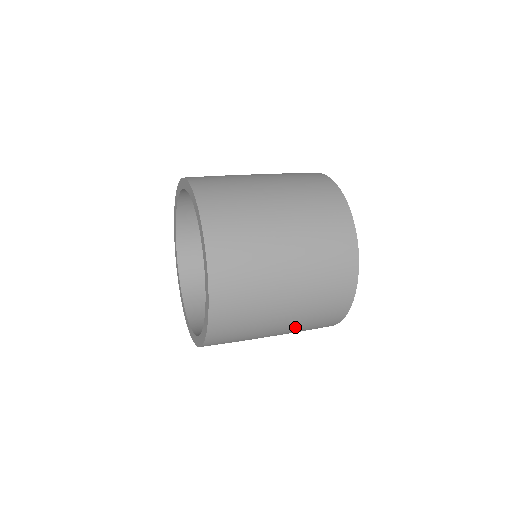
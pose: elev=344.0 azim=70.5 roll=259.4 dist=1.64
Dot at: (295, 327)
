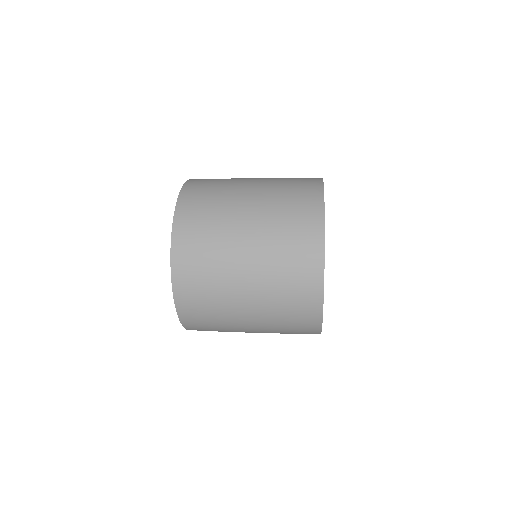
Dot at: (266, 260)
